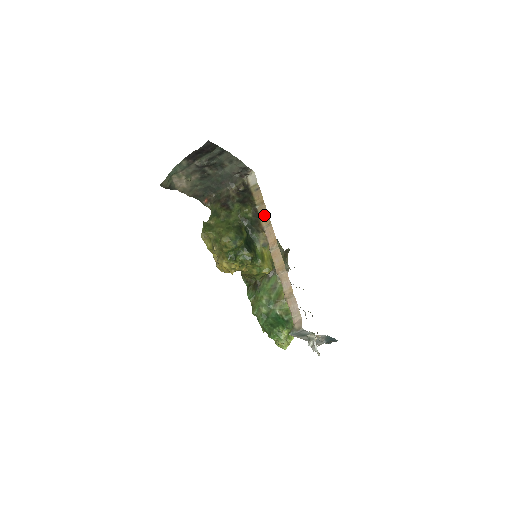
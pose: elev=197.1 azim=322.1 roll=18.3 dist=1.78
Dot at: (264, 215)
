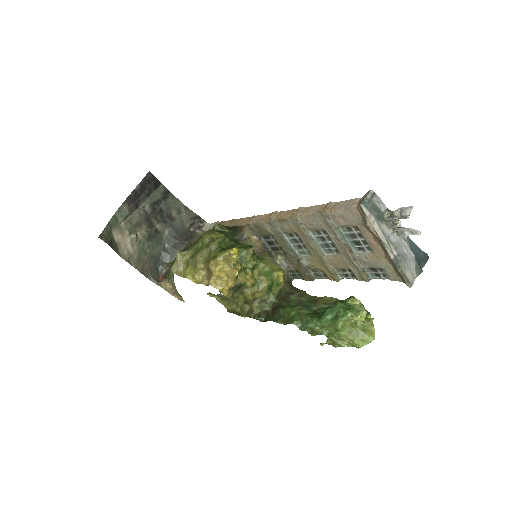
Dot at: (242, 221)
